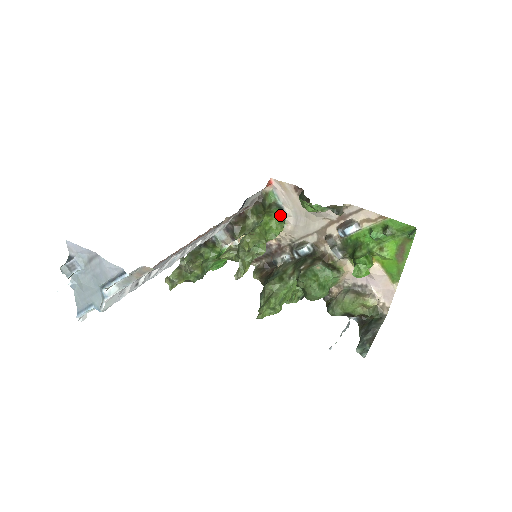
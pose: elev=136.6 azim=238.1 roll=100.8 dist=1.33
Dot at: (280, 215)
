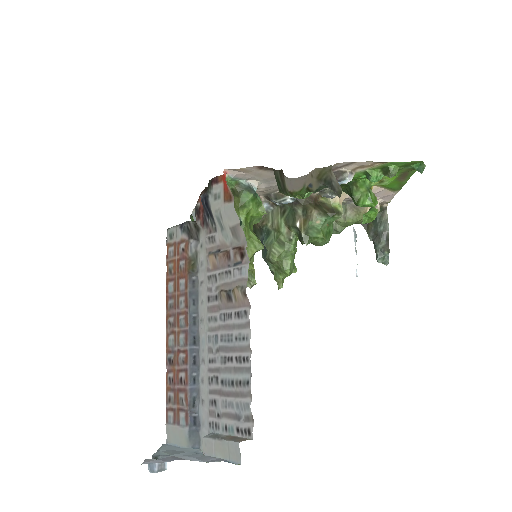
Dot at: (253, 198)
